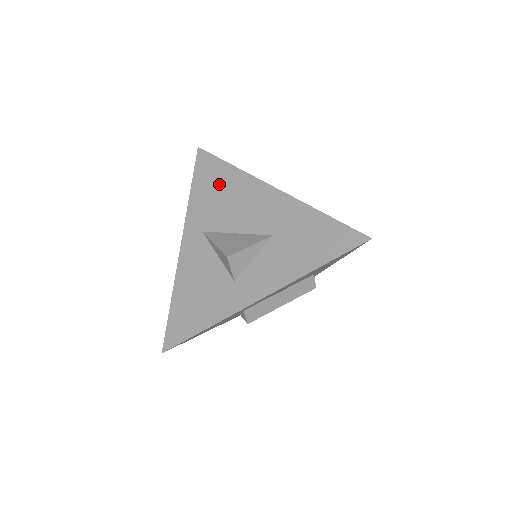
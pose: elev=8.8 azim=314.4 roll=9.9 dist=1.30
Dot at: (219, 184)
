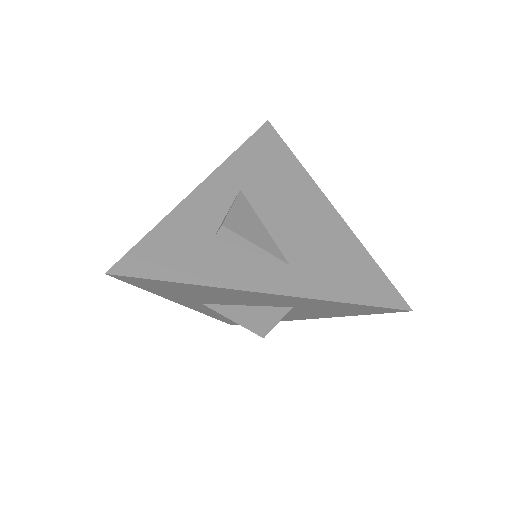
Dot at: (184, 291)
